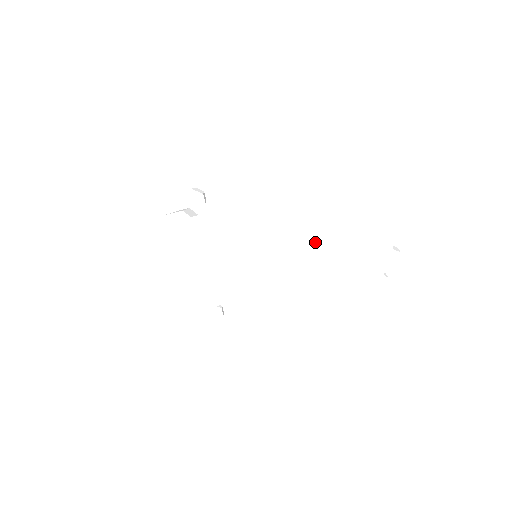
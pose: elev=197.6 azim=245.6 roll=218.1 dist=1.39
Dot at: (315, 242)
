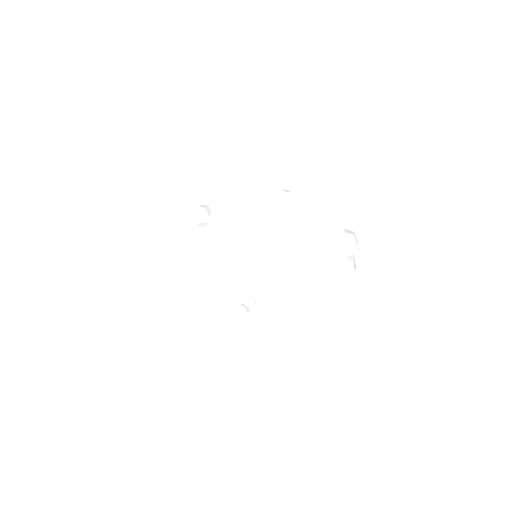
Dot at: (287, 235)
